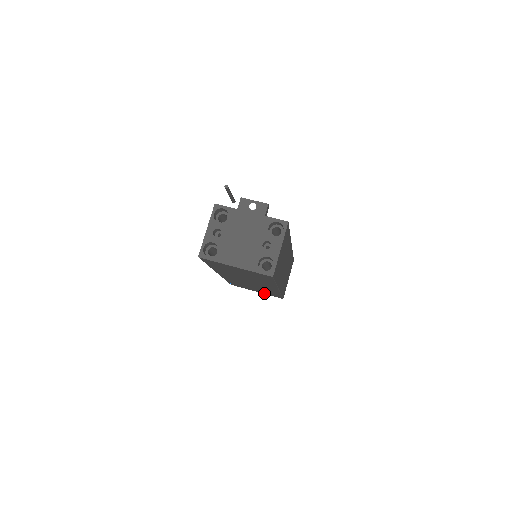
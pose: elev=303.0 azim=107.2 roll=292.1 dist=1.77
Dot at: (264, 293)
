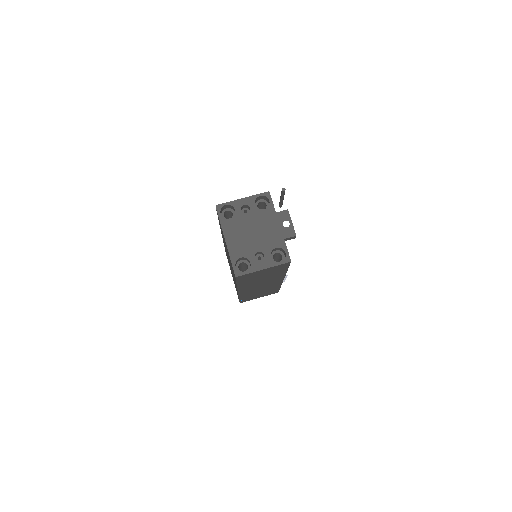
Dot at: occluded
